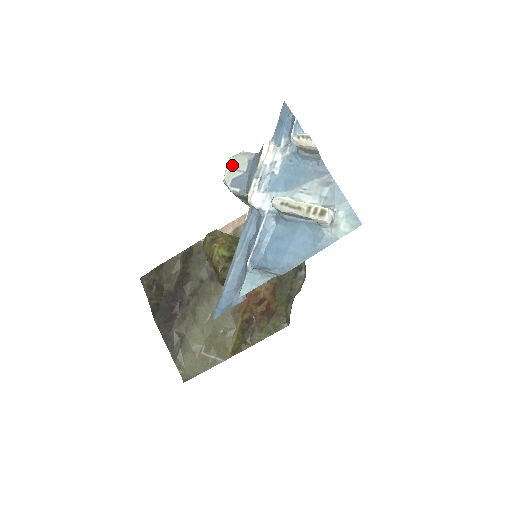
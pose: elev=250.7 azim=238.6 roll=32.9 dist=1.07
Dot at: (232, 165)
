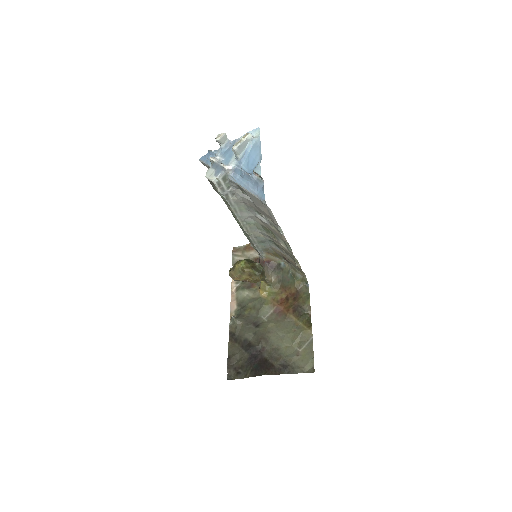
Dot at: (209, 175)
